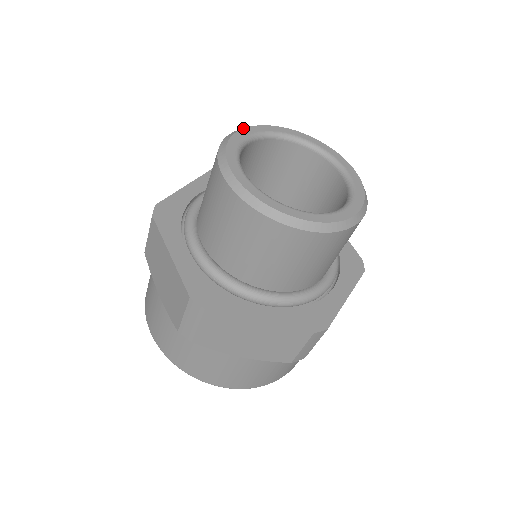
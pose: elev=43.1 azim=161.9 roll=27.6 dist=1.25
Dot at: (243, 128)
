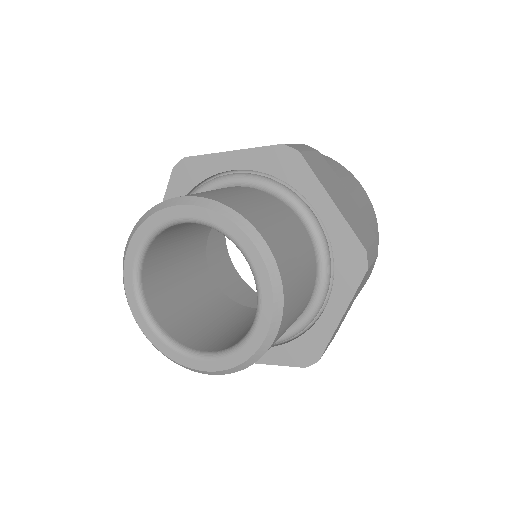
Dot at: (129, 242)
